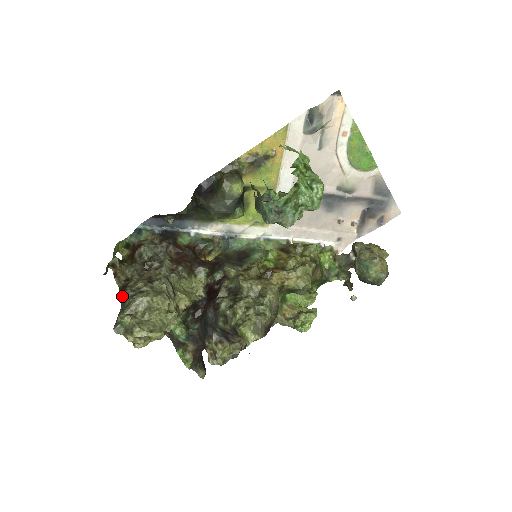
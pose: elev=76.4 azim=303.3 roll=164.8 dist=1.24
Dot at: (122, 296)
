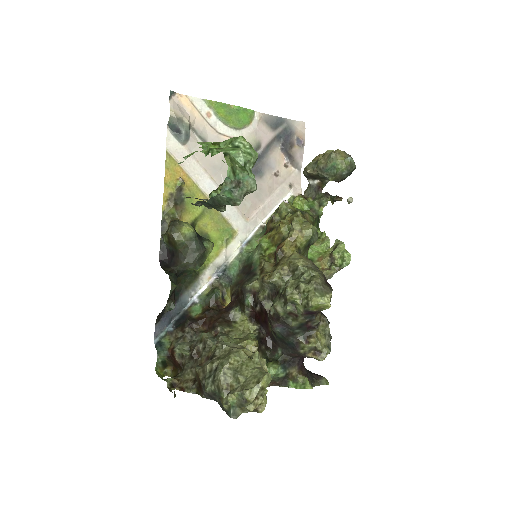
Dot at: (206, 391)
